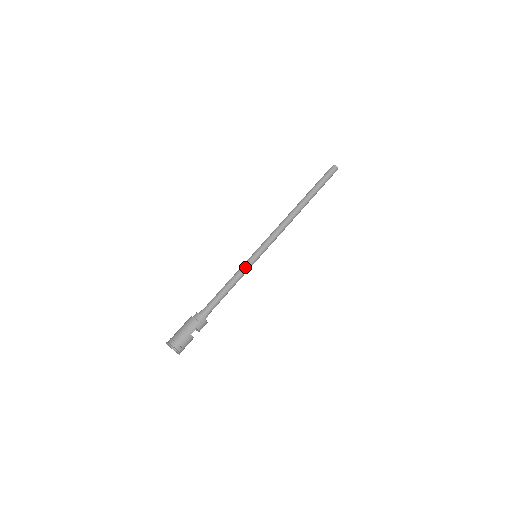
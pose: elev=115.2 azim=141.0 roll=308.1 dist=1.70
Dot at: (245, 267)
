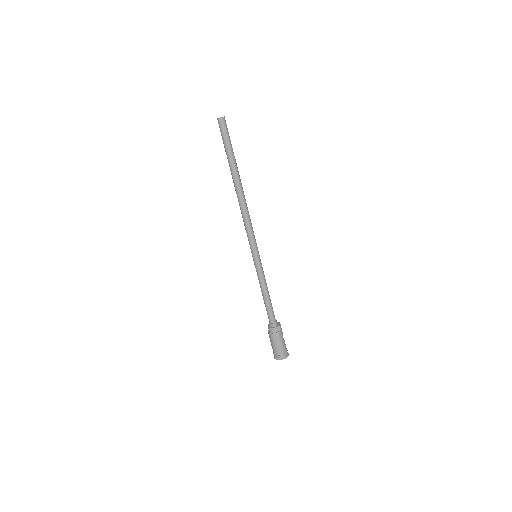
Dot at: (261, 272)
